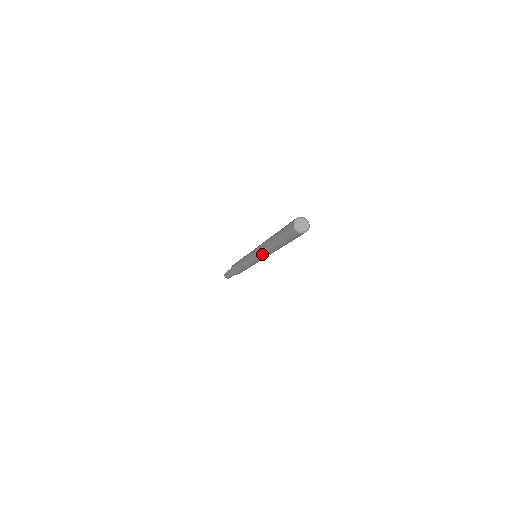
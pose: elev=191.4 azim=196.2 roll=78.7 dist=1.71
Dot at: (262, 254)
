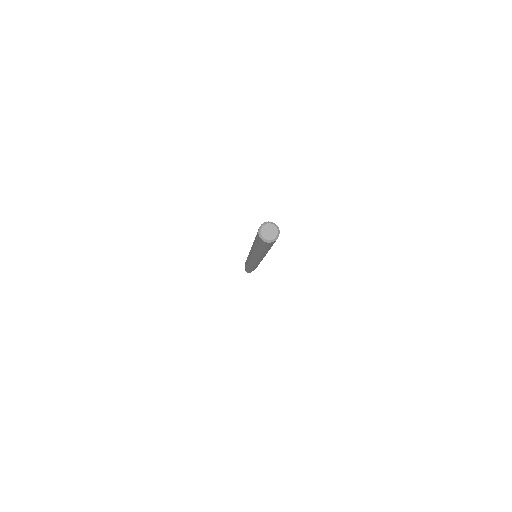
Dot at: (253, 256)
